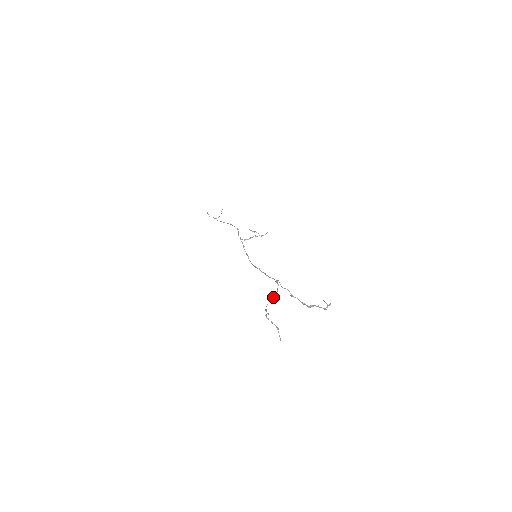
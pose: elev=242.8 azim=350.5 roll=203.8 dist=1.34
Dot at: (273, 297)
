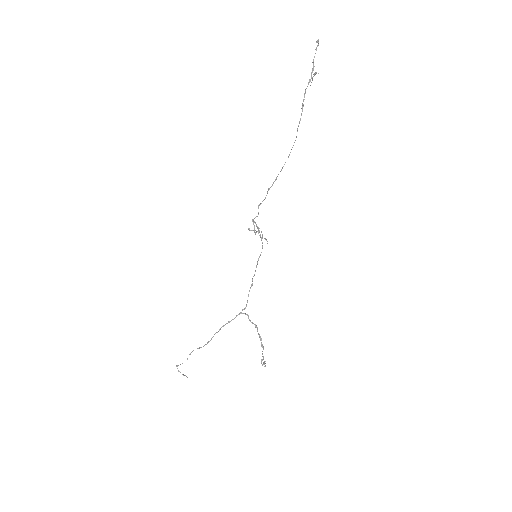
Dot at: (200, 347)
